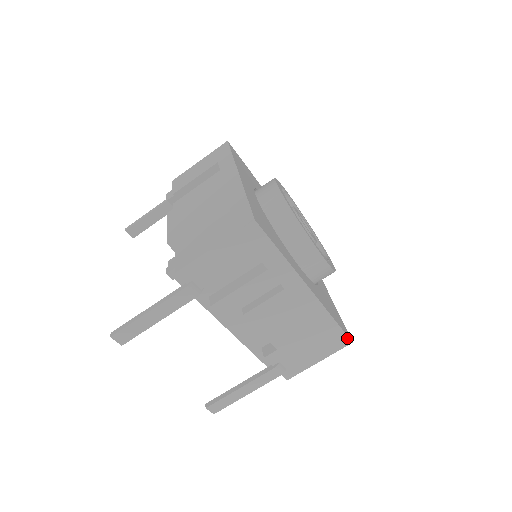
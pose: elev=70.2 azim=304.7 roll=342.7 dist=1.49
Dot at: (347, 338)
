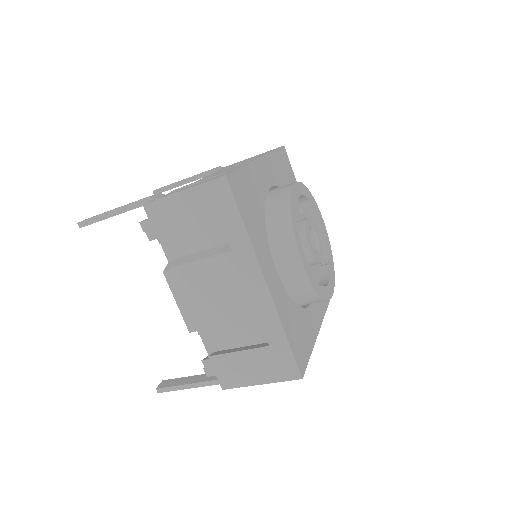
Dot at: occluded
